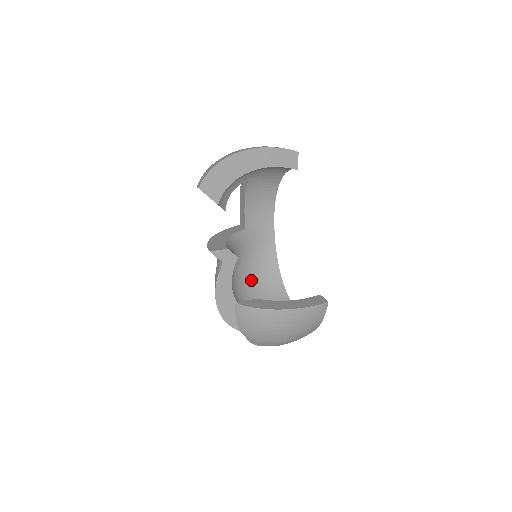
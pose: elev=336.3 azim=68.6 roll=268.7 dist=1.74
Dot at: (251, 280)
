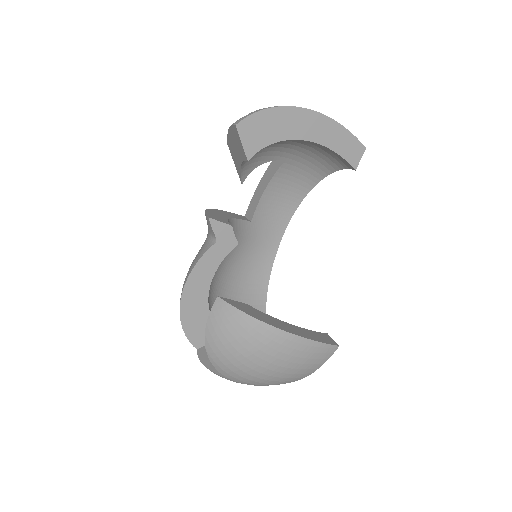
Dot at: (230, 288)
